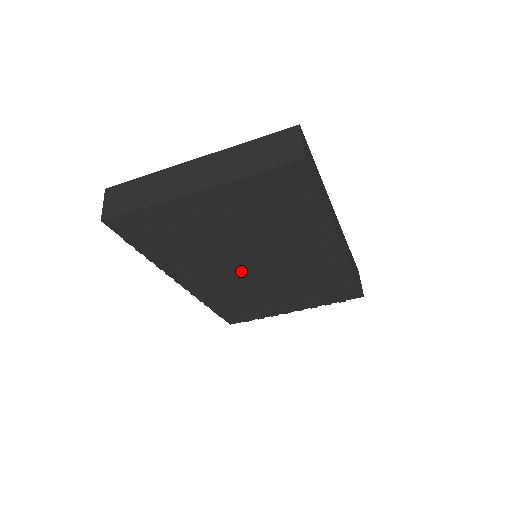
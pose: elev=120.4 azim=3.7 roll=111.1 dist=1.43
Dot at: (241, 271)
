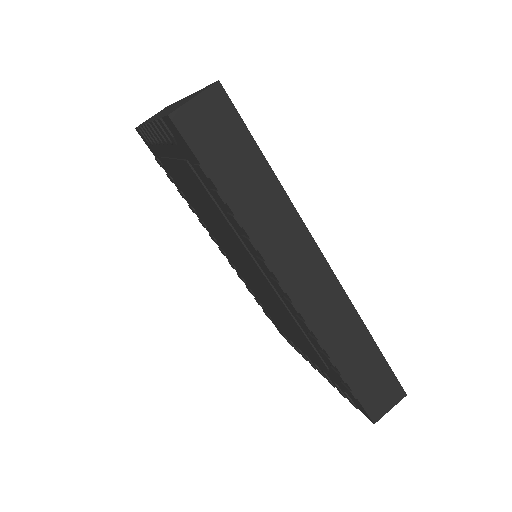
Dot at: (238, 261)
